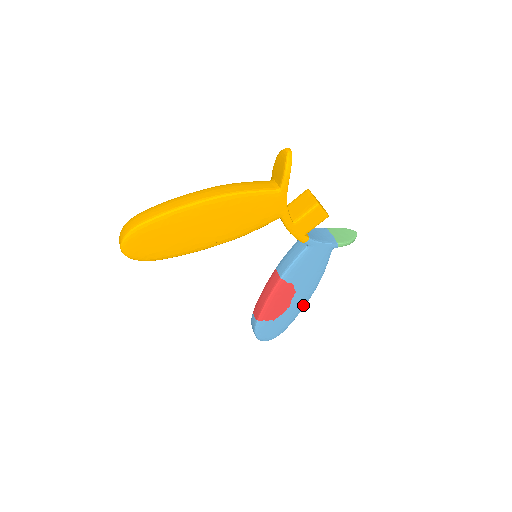
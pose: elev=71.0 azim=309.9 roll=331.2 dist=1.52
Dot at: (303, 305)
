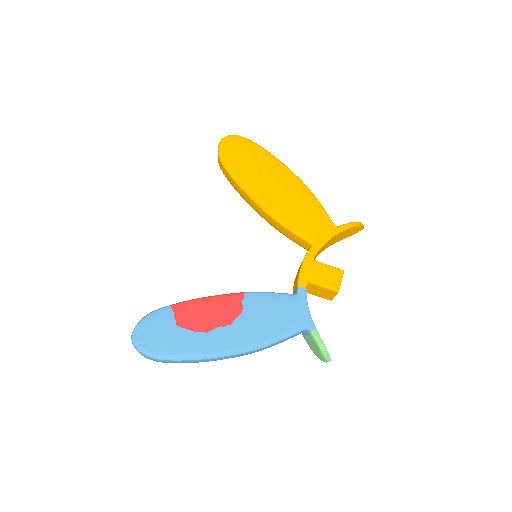
Dot at: (213, 353)
